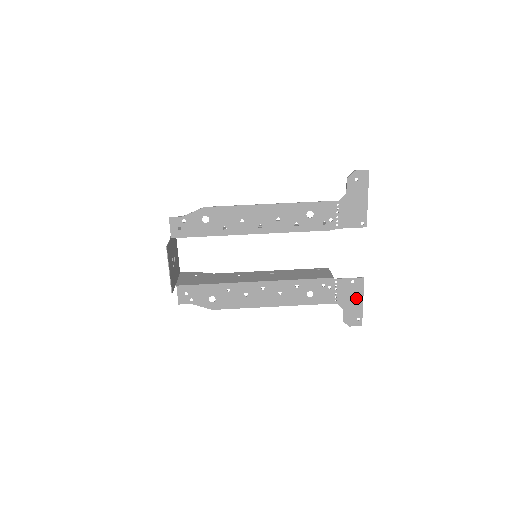
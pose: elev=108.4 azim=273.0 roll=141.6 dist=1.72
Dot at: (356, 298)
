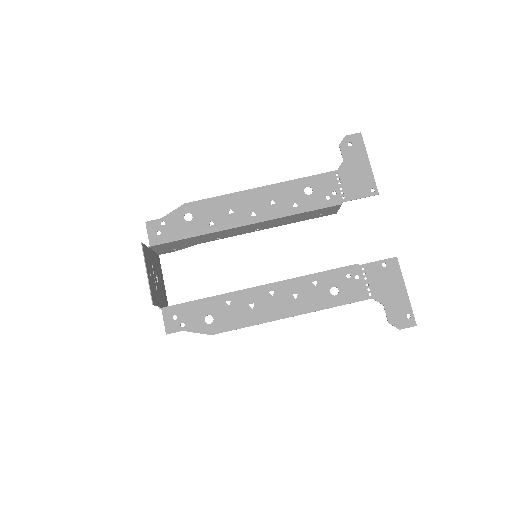
Dot at: (396, 287)
